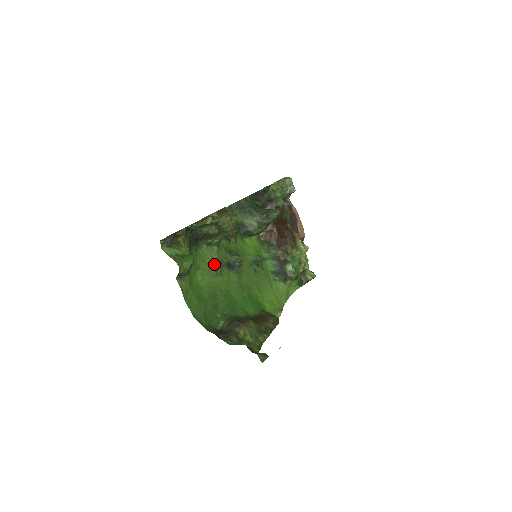
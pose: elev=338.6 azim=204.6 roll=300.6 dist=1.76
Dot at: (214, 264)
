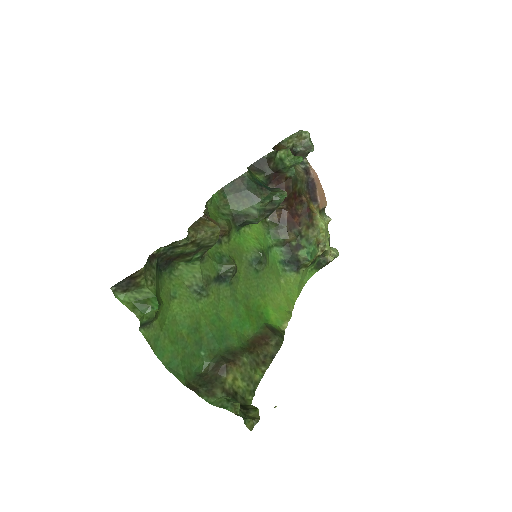
Dot at: (196, 285)
